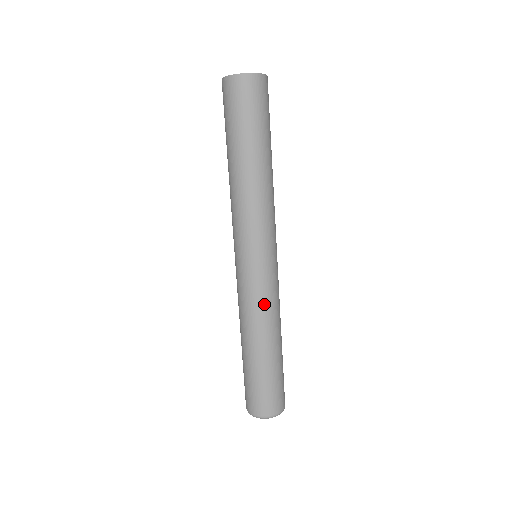
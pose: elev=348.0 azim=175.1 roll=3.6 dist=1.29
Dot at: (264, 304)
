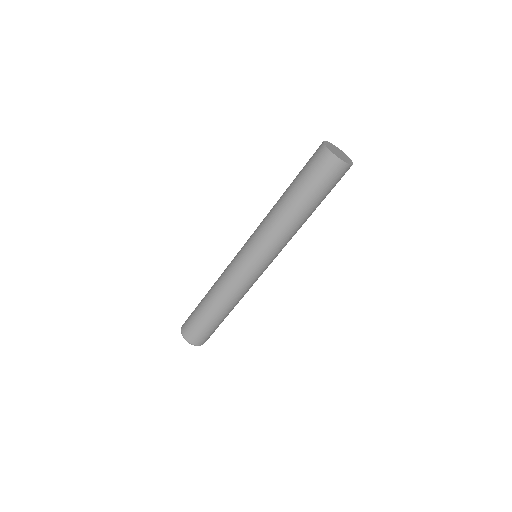
Dot at: (231, 283)
